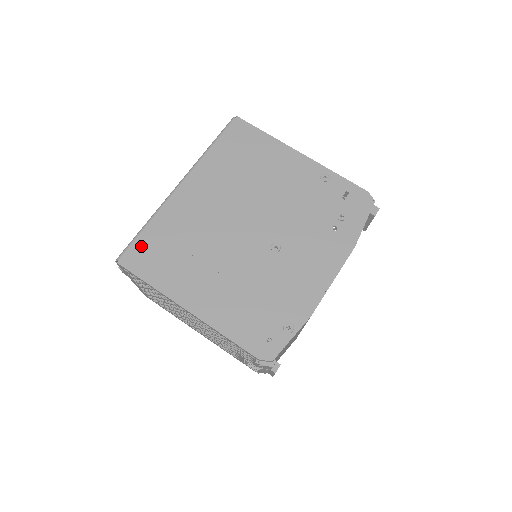
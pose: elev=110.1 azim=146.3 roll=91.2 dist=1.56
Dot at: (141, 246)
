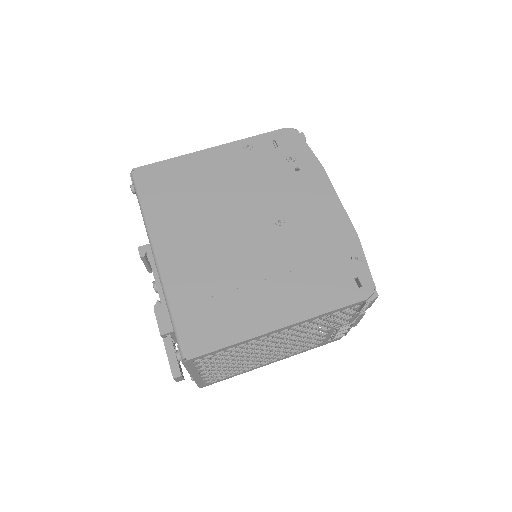
Dot at: (188, 328)
